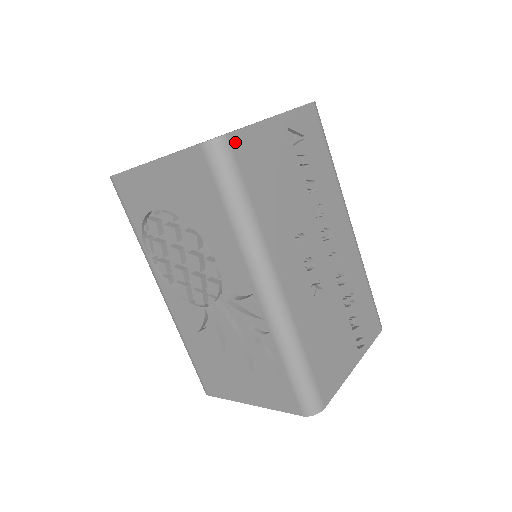
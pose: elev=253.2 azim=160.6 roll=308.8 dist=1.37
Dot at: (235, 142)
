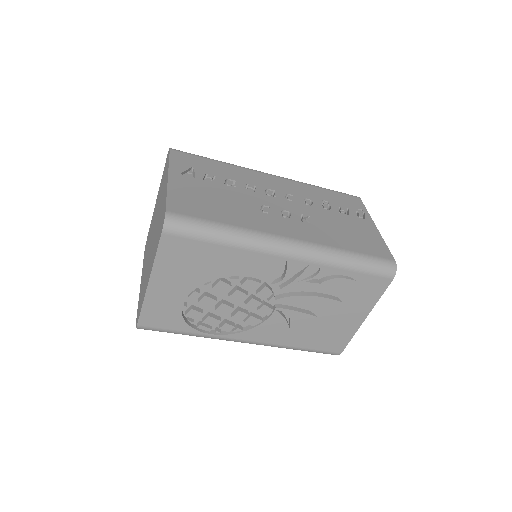
Dot at: (174, 210)
